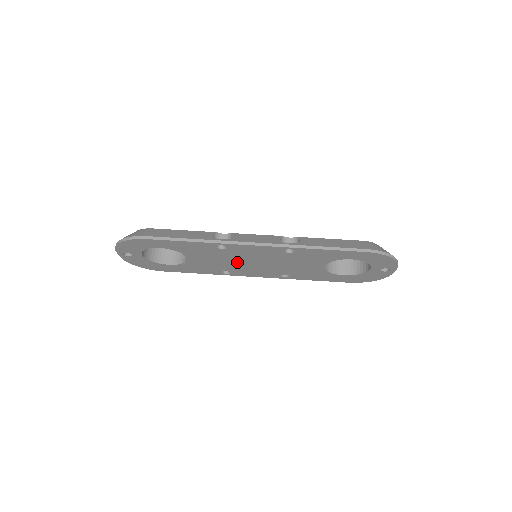
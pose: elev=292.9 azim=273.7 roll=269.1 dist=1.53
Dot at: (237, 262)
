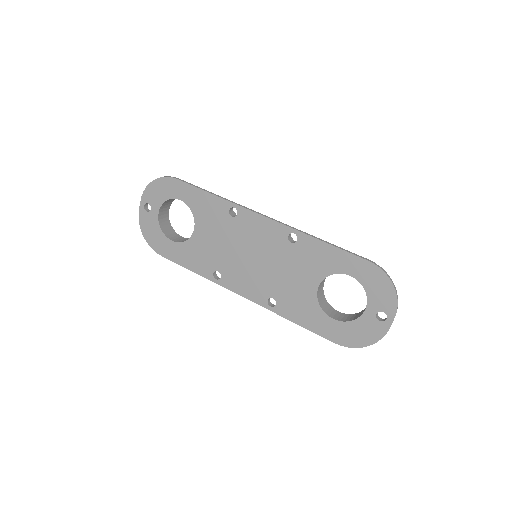
Dot at: (236, 252)
